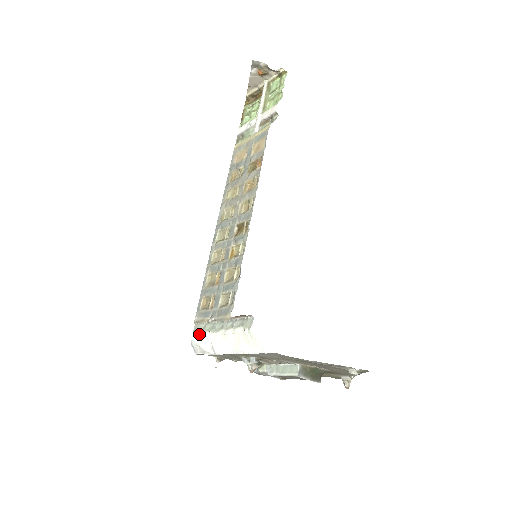
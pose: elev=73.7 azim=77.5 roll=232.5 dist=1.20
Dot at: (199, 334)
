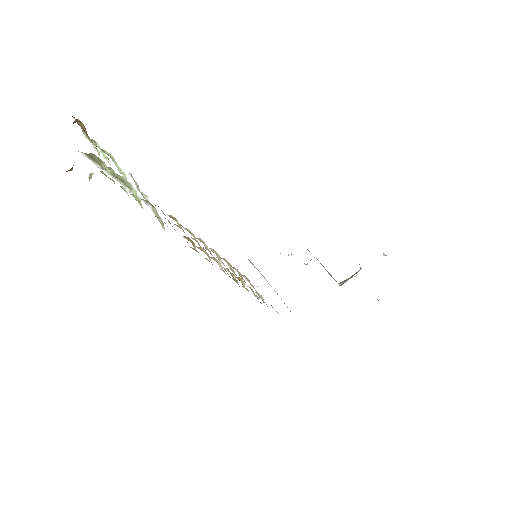
Dot at: occluded
